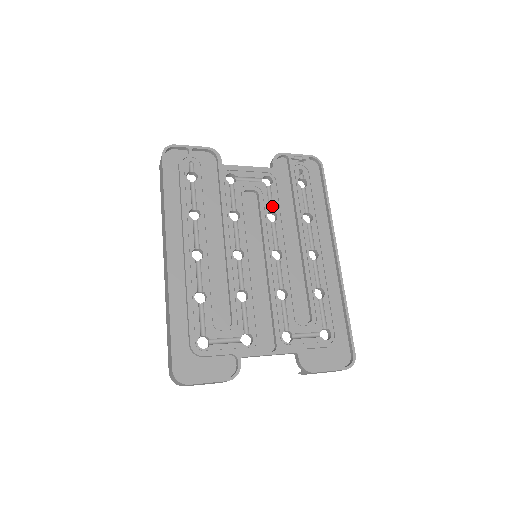
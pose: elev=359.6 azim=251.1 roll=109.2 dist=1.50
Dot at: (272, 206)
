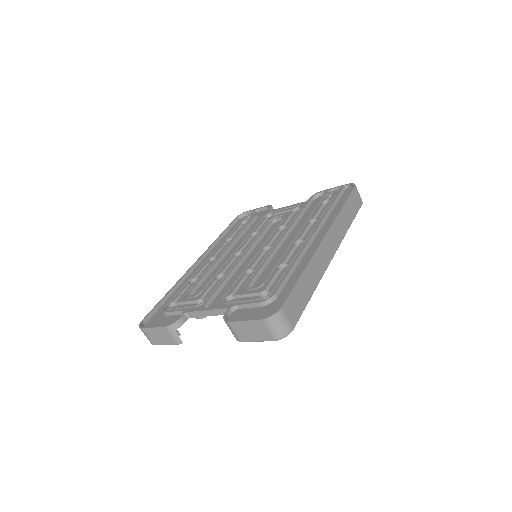
Dot at: (289, 222)
